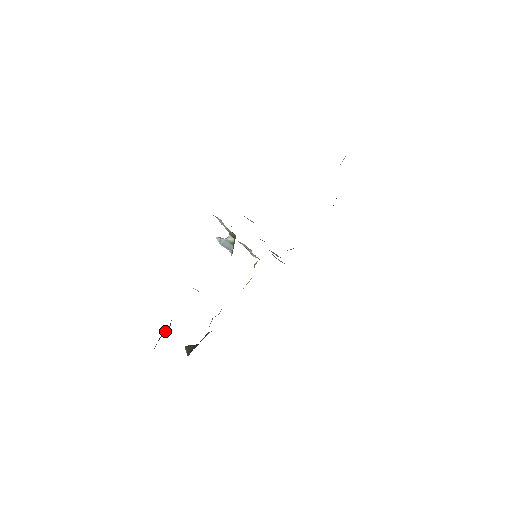
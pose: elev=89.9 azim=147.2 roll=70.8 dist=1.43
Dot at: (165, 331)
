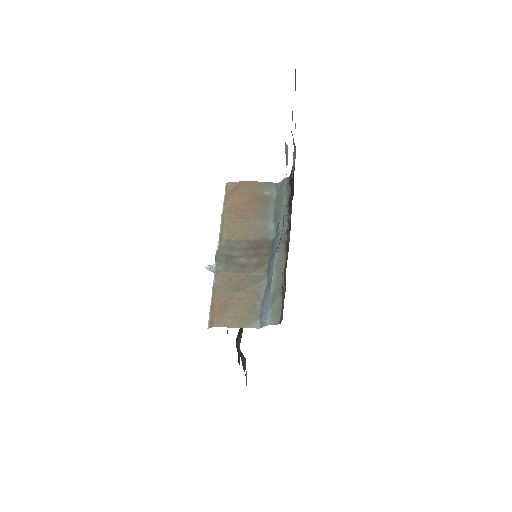
Dot at: (241, 355)
